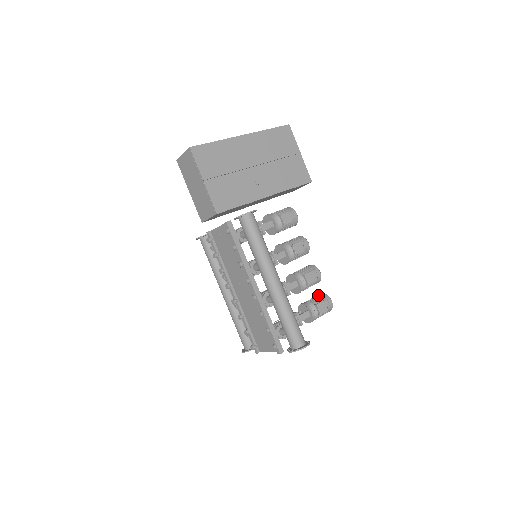
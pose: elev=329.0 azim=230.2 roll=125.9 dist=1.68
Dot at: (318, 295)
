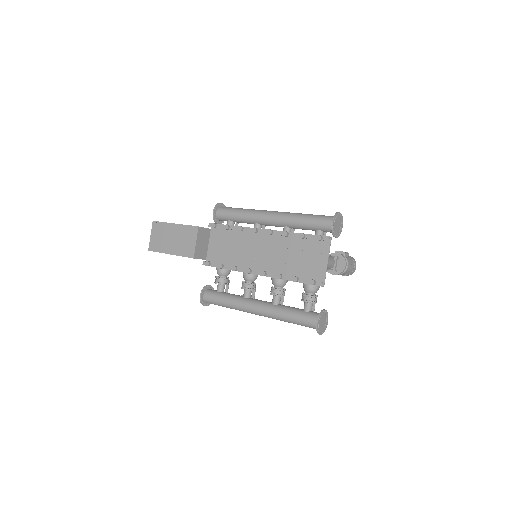
Dot at: occluded
